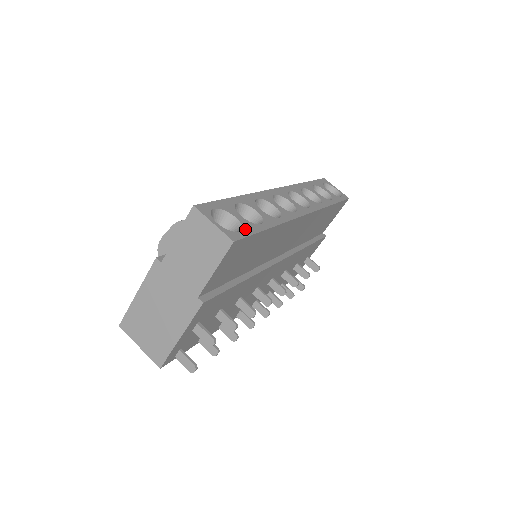
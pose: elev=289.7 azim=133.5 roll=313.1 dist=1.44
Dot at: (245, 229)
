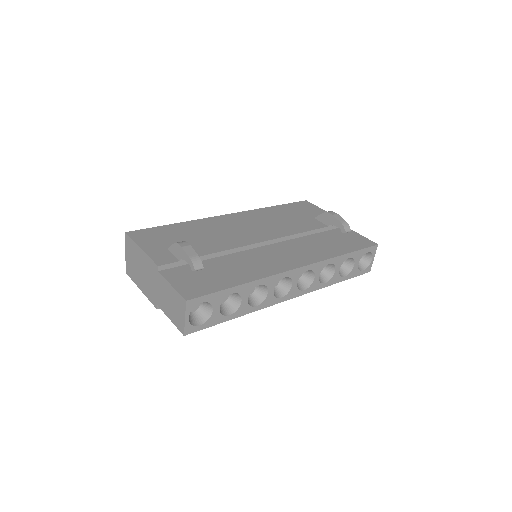
Dot at: (208, 322)
